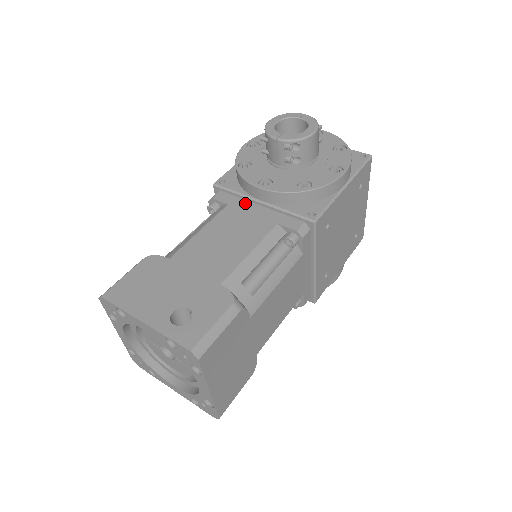
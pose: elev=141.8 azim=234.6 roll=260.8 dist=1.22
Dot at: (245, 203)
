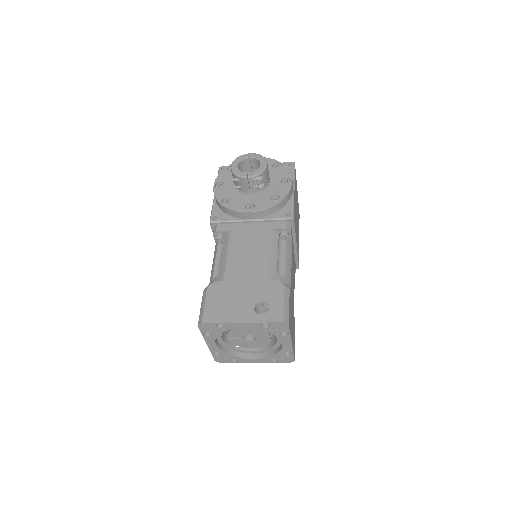
Dot at: (241, 225)
